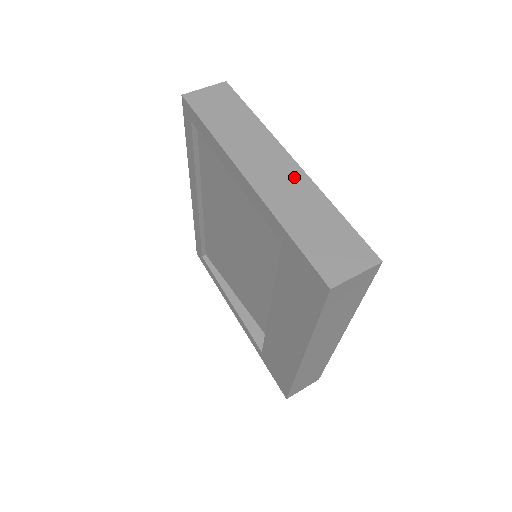
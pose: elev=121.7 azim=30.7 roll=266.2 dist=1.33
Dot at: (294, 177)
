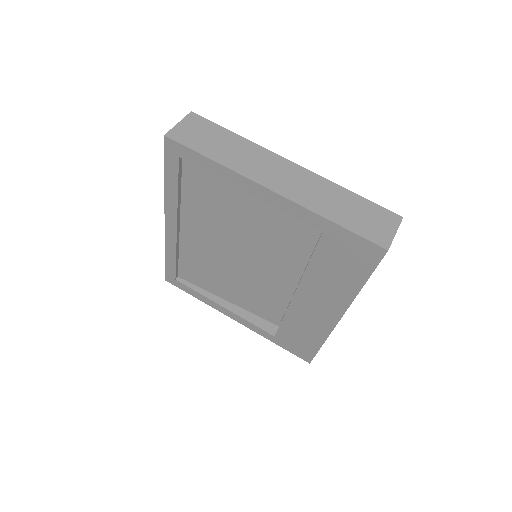
Dot at: (304, 177)
